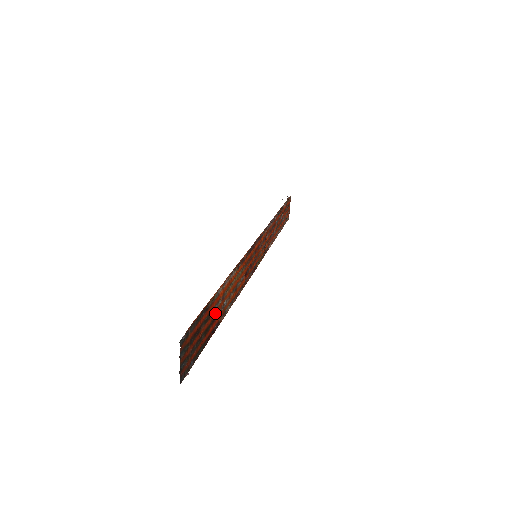
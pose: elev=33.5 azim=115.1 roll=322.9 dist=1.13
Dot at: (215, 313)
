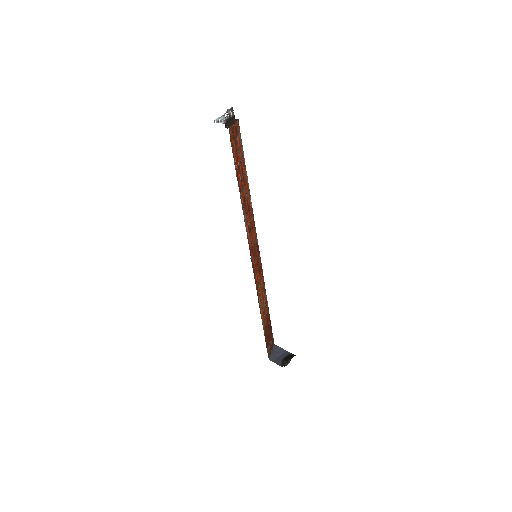
Dot at: (266, 320)
